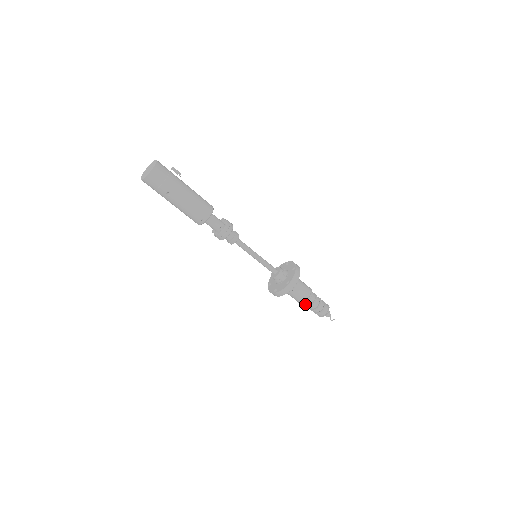
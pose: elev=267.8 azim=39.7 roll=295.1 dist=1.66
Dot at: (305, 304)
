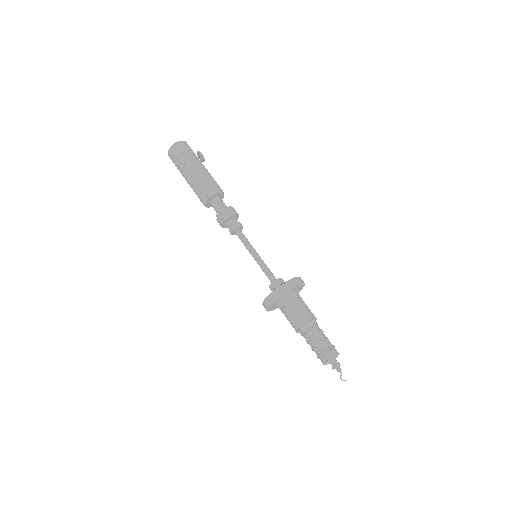
Dot at: (305, 336)
